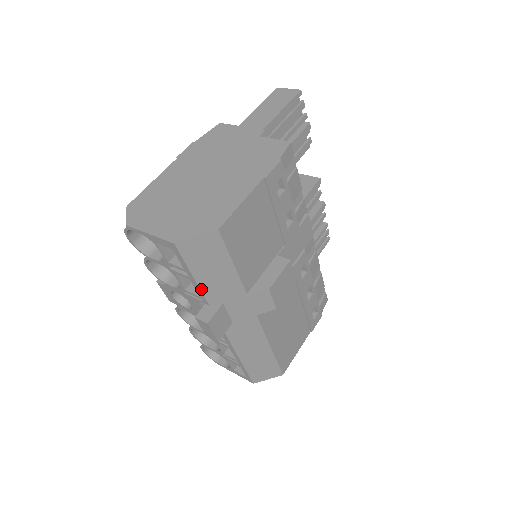
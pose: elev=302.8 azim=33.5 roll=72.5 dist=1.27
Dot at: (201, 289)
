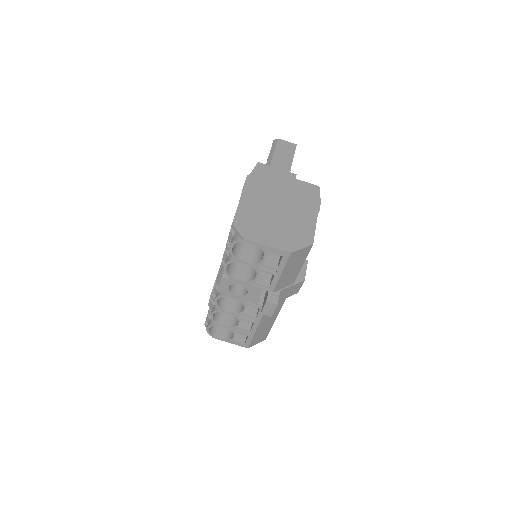
Dot at: (278, 282)
